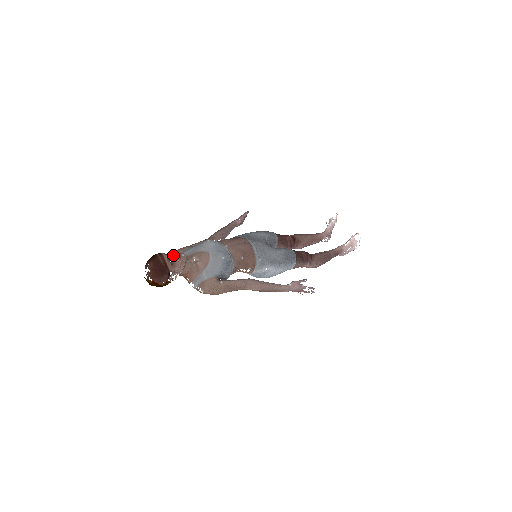
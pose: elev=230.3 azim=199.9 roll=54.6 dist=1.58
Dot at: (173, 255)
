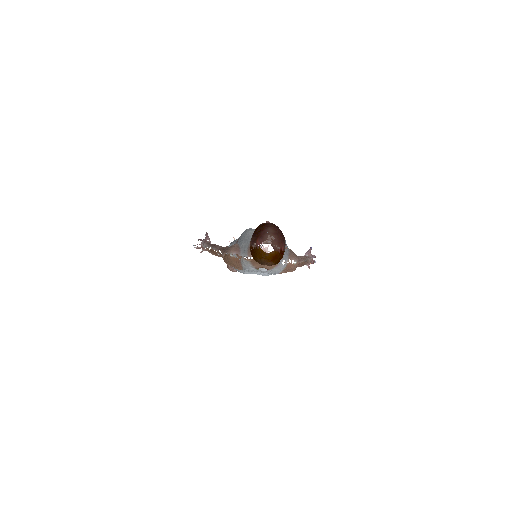
Dot at: occluded
